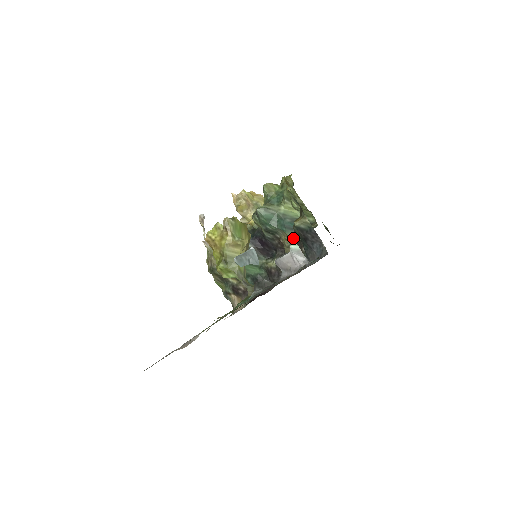
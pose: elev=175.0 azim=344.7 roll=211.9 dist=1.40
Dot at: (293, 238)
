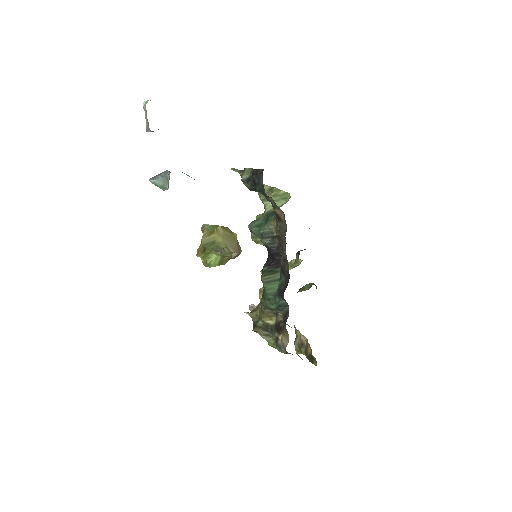
Dot at: (276, 217)
